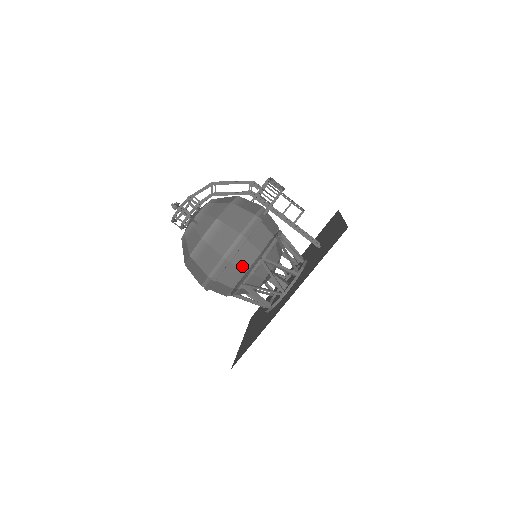
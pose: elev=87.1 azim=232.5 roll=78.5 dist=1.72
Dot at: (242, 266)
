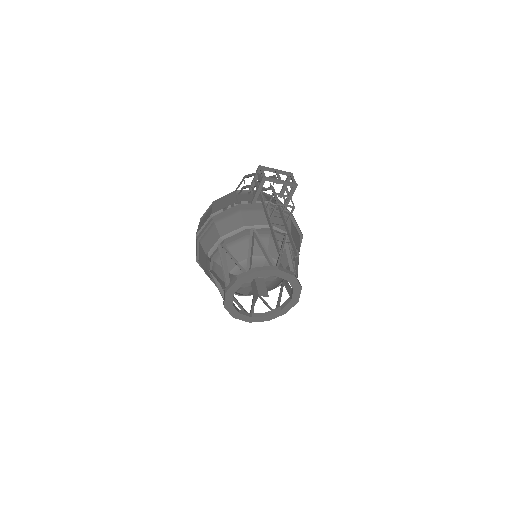
Dot at: (205, 247)
